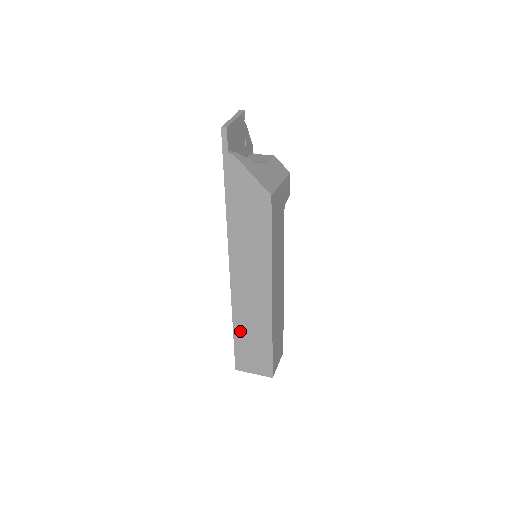
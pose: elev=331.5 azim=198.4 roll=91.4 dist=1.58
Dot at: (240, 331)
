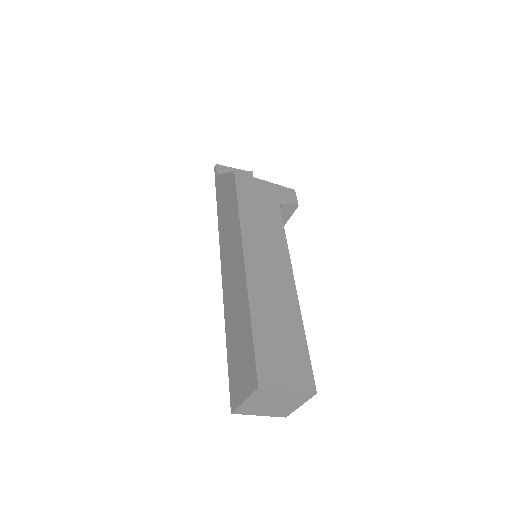
Dot at: (230, 337)
